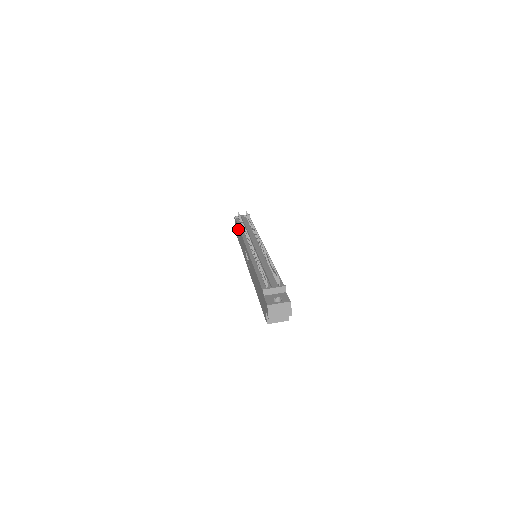
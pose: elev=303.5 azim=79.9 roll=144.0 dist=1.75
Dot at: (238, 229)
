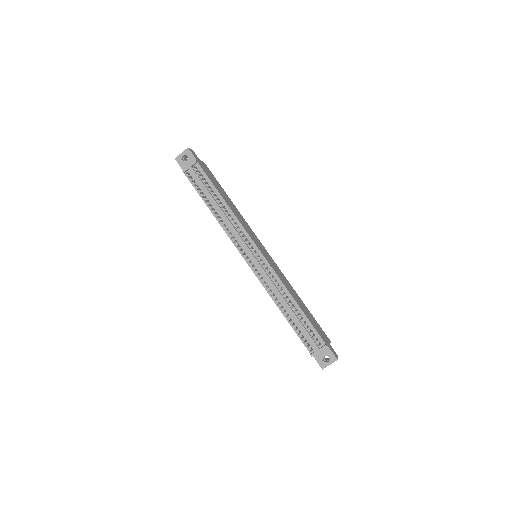
Dot at: (202, 199)
